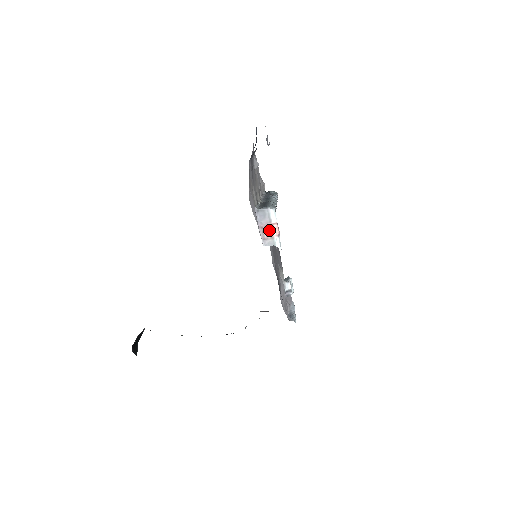
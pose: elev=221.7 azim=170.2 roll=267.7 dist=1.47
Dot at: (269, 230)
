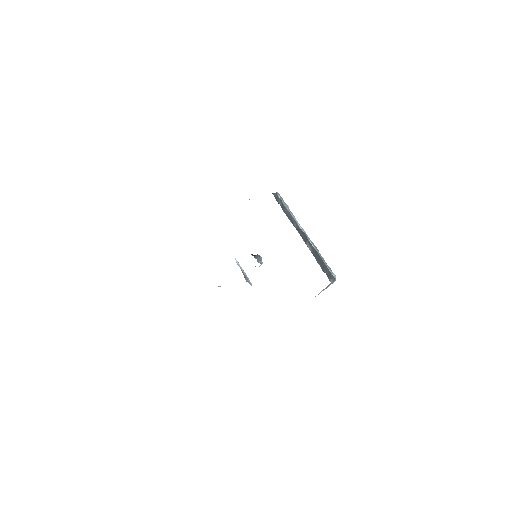
Dot at: occluded
